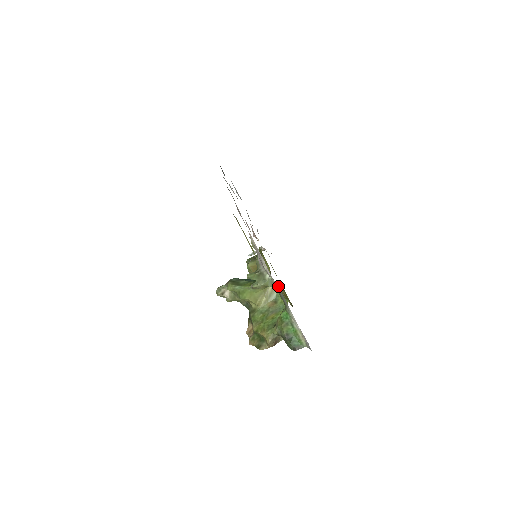
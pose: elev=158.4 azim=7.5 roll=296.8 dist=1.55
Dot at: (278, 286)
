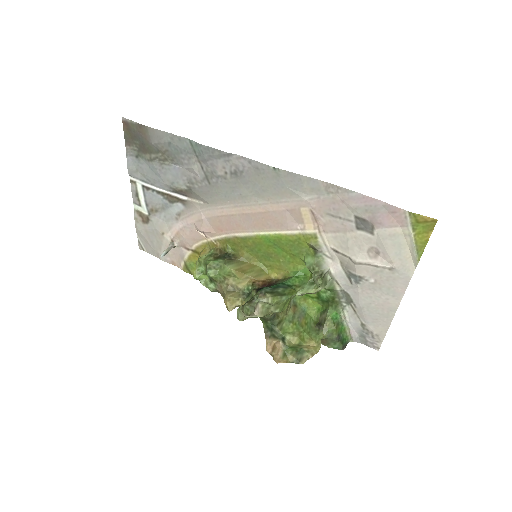
Dot at: occluded
